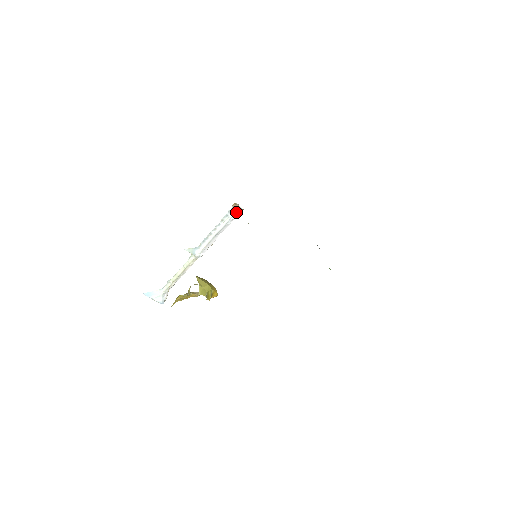
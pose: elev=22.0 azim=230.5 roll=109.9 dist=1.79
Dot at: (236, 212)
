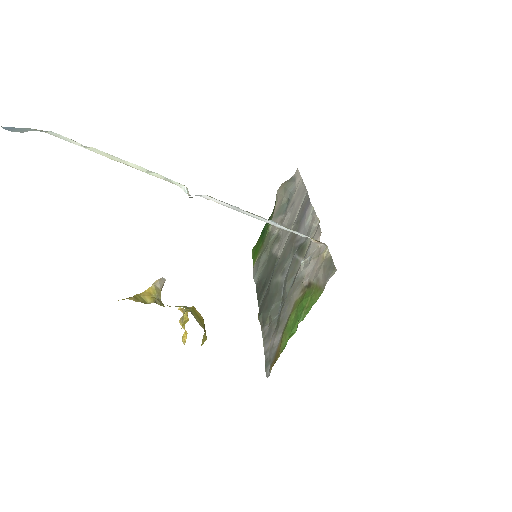
Dot at: (309, 237)
